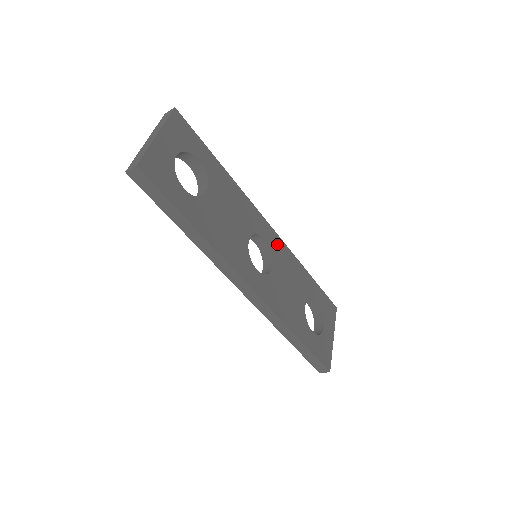
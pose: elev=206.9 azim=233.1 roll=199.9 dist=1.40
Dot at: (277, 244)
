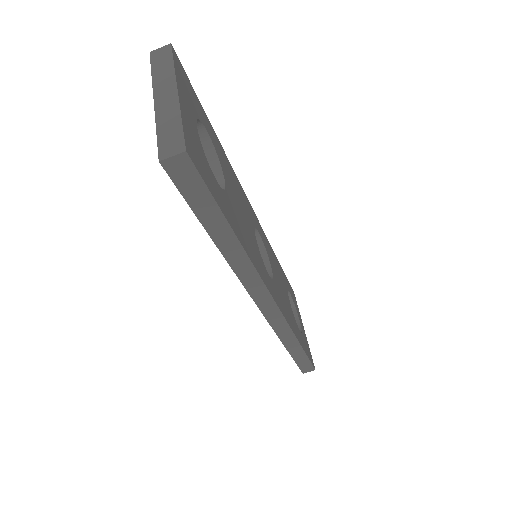
Dot at: (262, 234)
